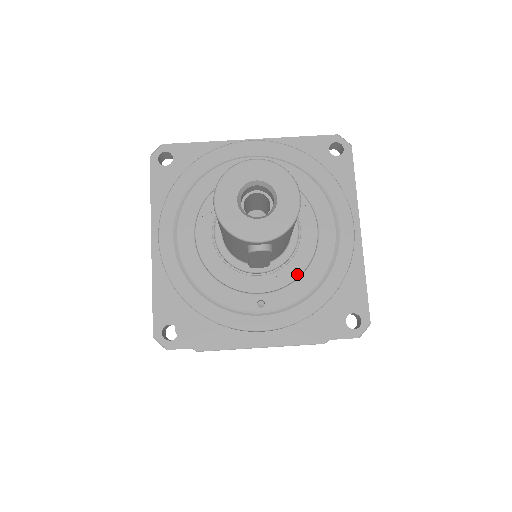
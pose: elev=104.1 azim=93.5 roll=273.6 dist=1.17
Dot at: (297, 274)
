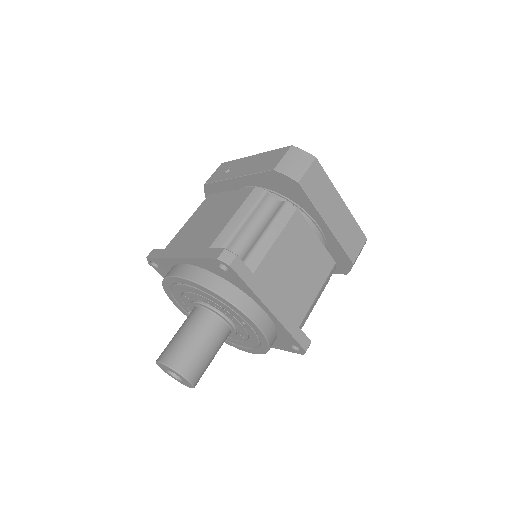
Dot at: occluded
